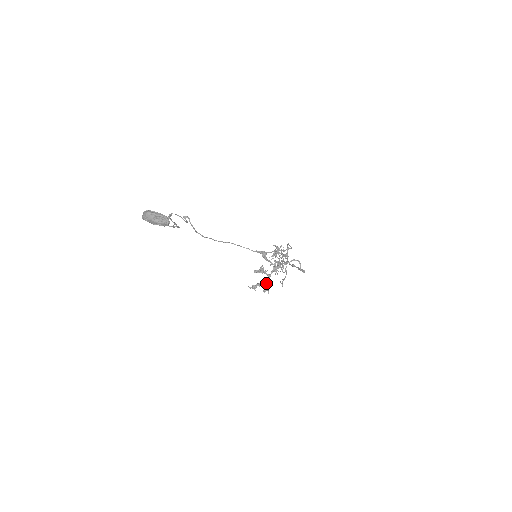
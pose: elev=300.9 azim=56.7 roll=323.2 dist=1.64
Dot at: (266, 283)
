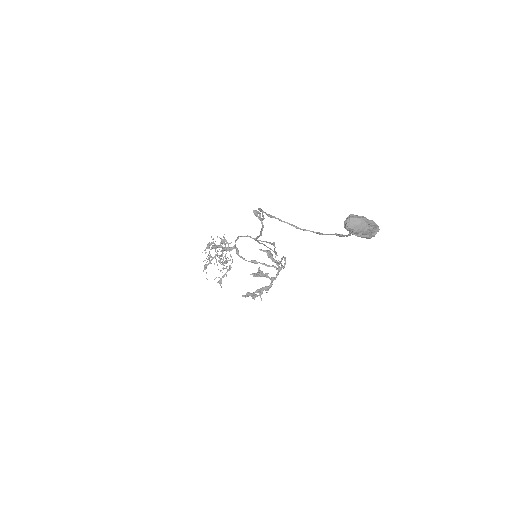
Dot at: (269, 288)
